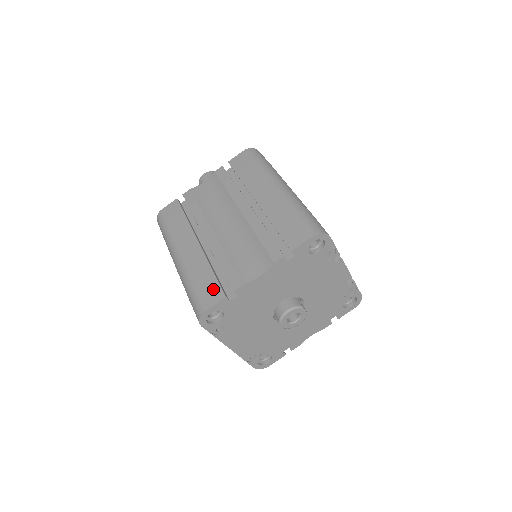
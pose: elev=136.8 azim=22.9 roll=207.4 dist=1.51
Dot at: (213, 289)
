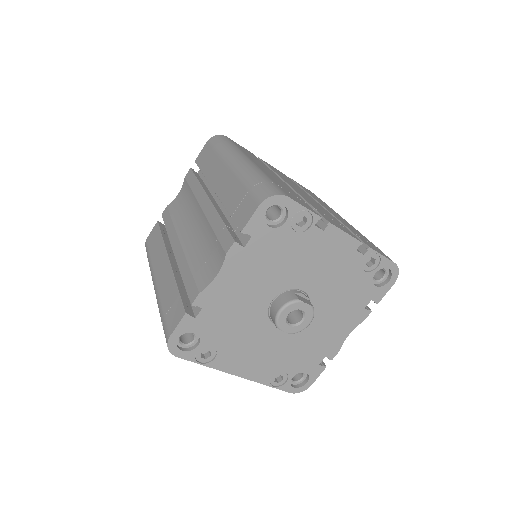
Dot at: (176, 308)
